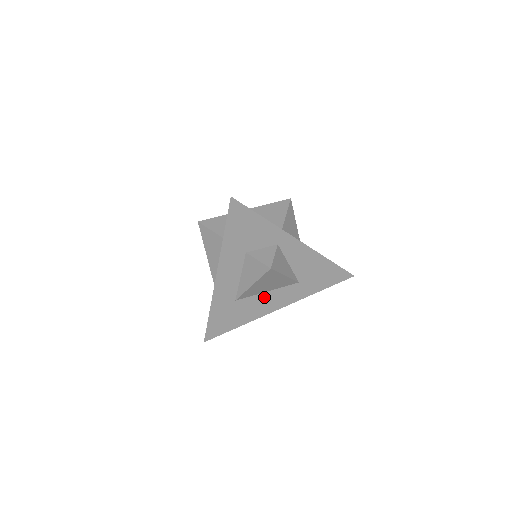
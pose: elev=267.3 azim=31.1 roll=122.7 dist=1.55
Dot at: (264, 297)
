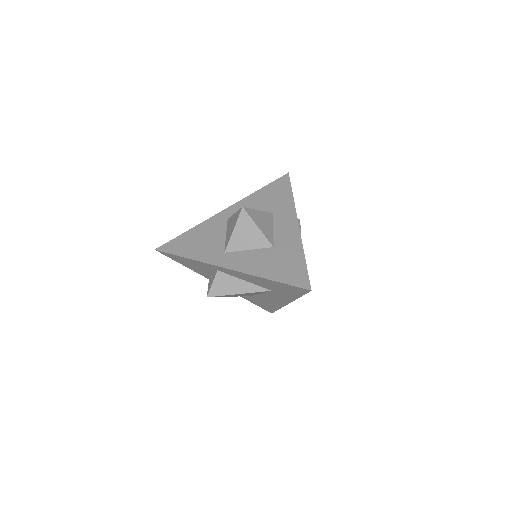
Dot at: (264, 296)
